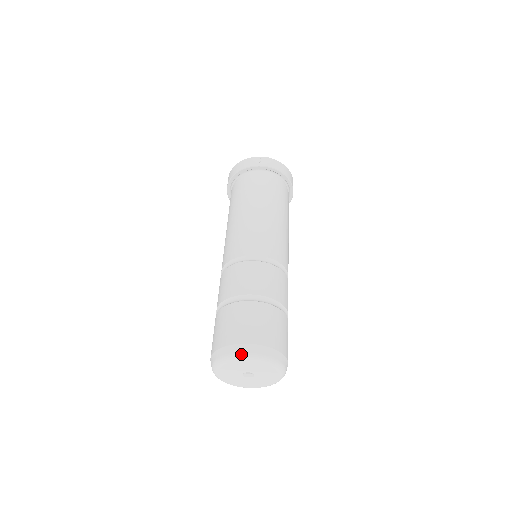
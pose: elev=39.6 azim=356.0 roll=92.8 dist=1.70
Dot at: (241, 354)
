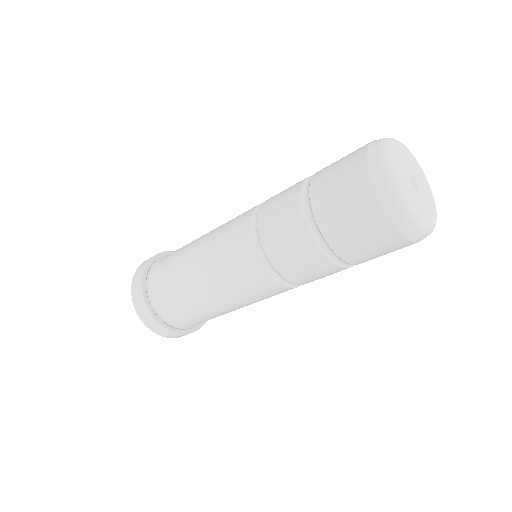
Dot at: (383, 141)
